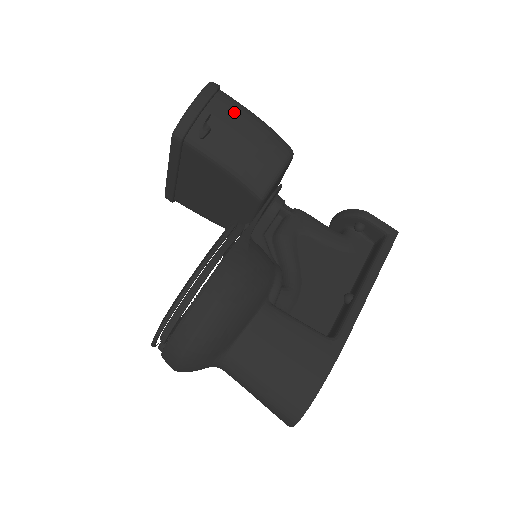
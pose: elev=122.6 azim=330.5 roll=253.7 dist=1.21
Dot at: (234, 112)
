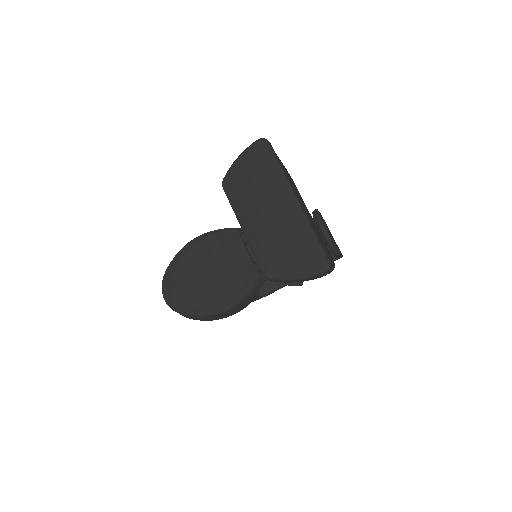
Dot at: occluded
